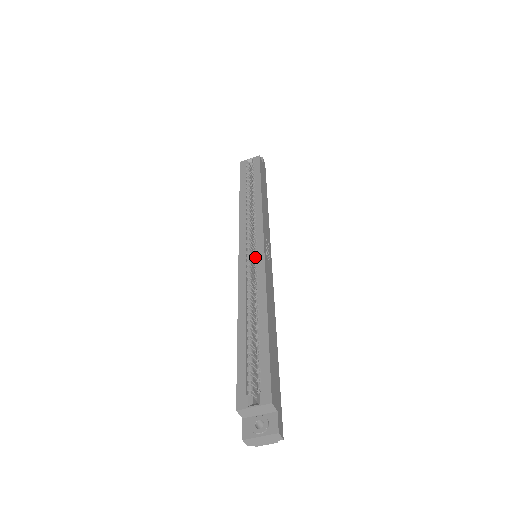
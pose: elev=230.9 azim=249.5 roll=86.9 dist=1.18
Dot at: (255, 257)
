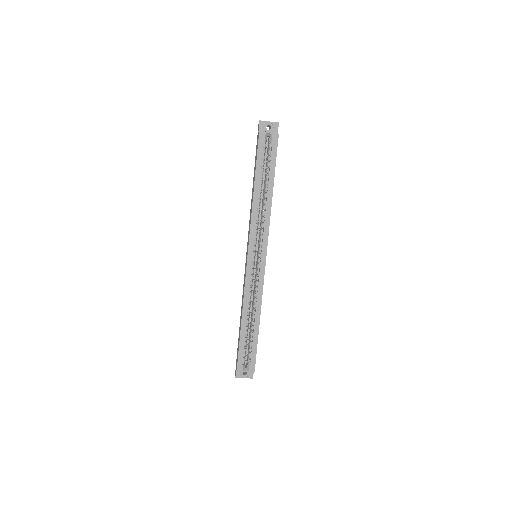
Dot at: (258, 267)
